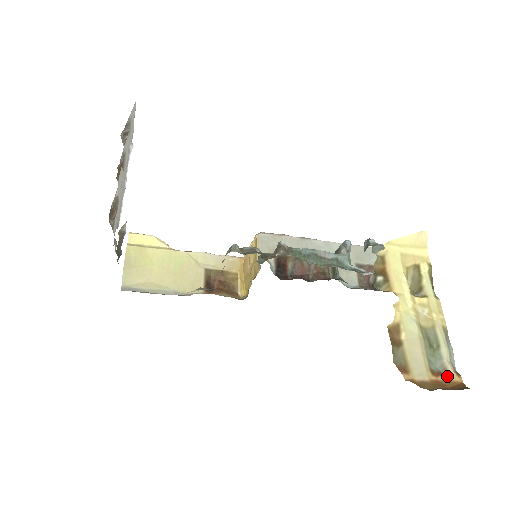
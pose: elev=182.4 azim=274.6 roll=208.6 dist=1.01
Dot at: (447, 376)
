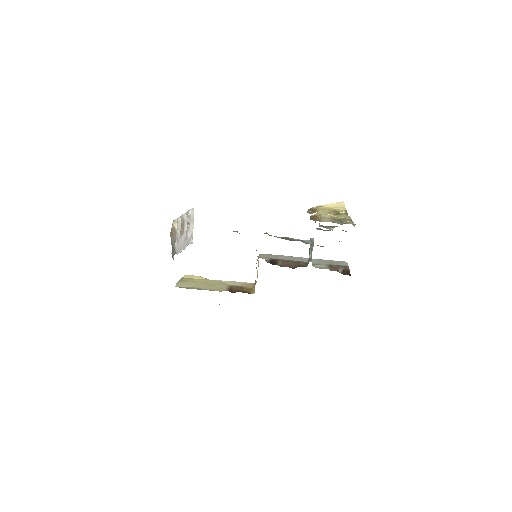
Dot at: (345, 223)
